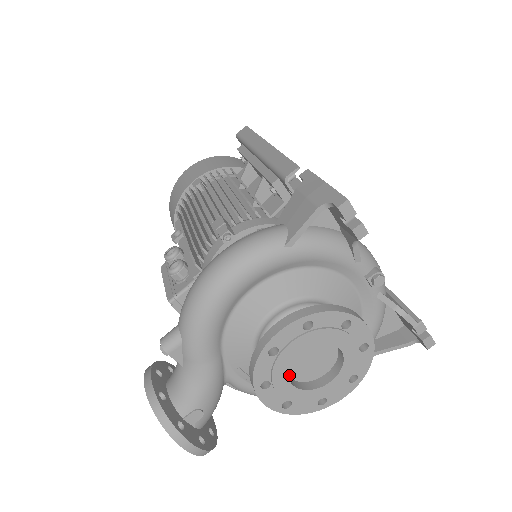
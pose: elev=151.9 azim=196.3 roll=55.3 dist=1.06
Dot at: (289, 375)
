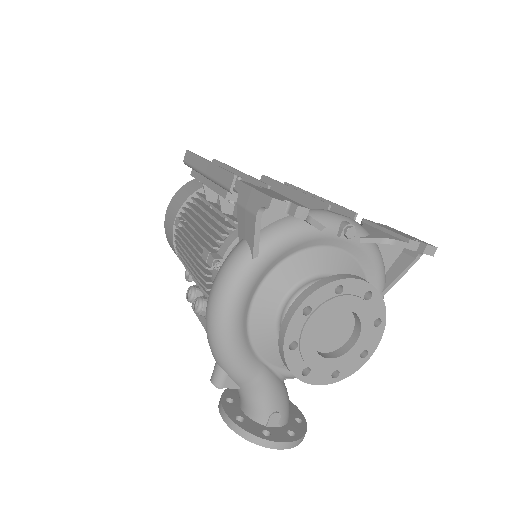
Dot at: (322, 351)
